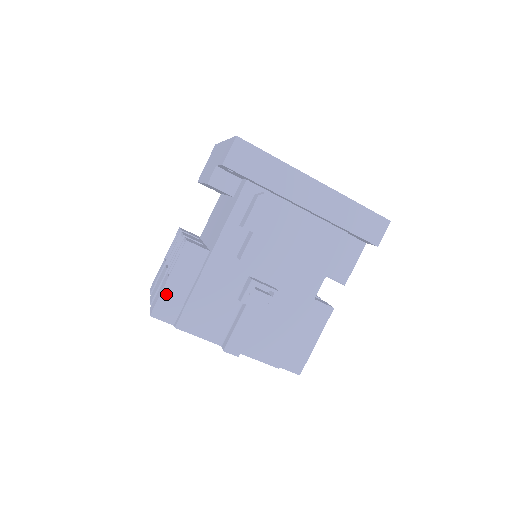
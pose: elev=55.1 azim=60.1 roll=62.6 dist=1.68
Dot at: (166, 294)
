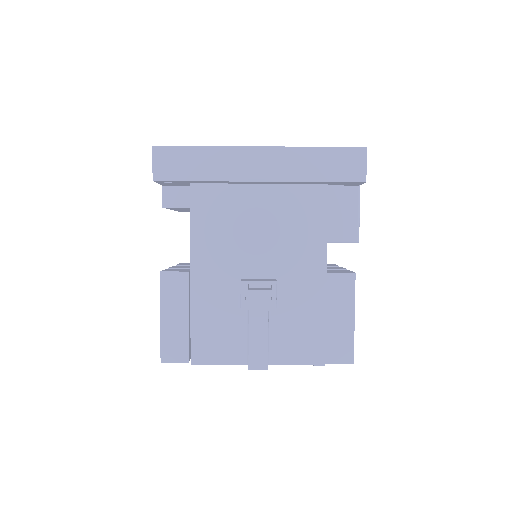
Dot at: (166, 334)
